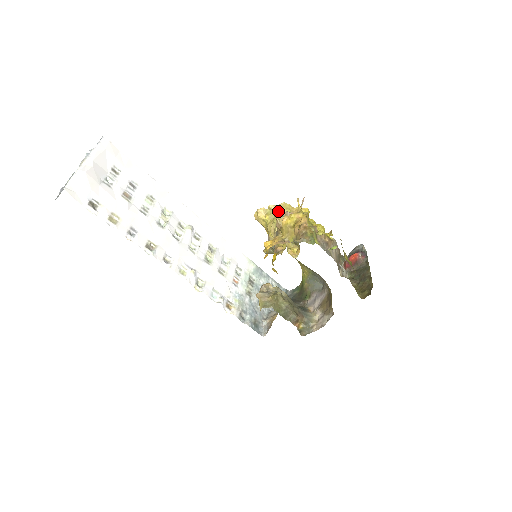
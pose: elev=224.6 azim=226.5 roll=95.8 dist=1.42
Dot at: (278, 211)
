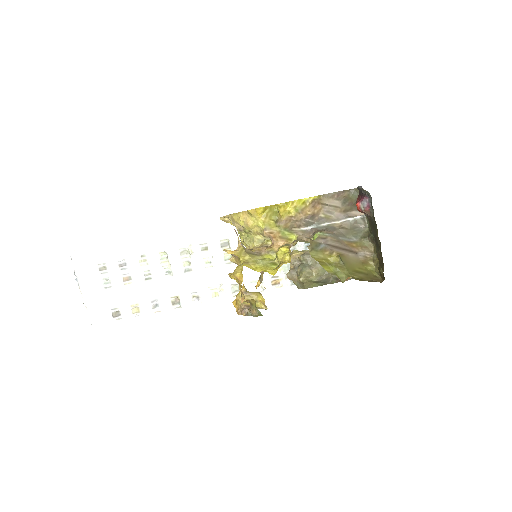
Dot at: occluded
